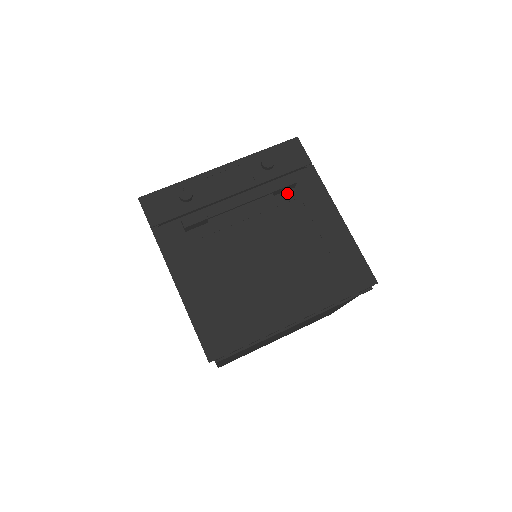
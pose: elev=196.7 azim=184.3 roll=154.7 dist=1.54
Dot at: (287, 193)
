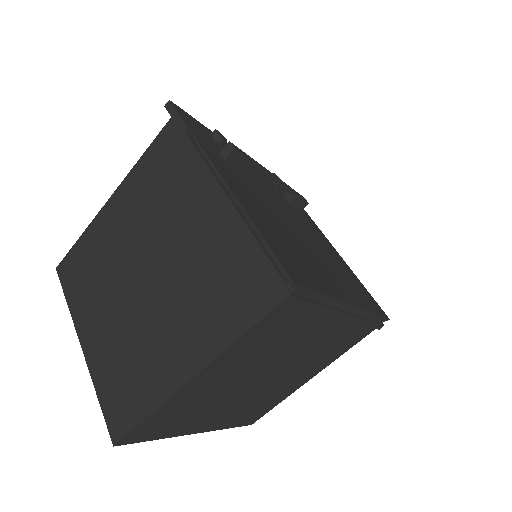
Dot at: (296, 210)
